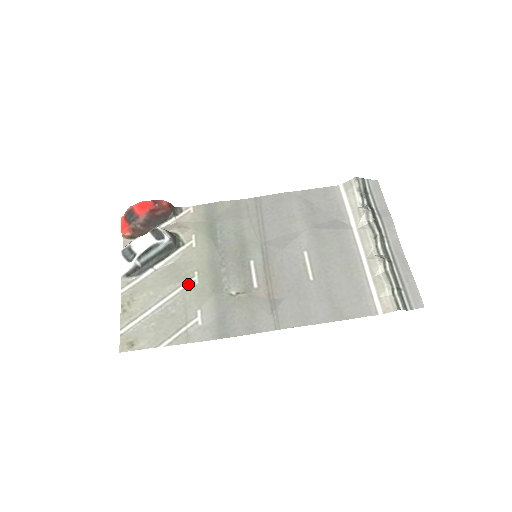
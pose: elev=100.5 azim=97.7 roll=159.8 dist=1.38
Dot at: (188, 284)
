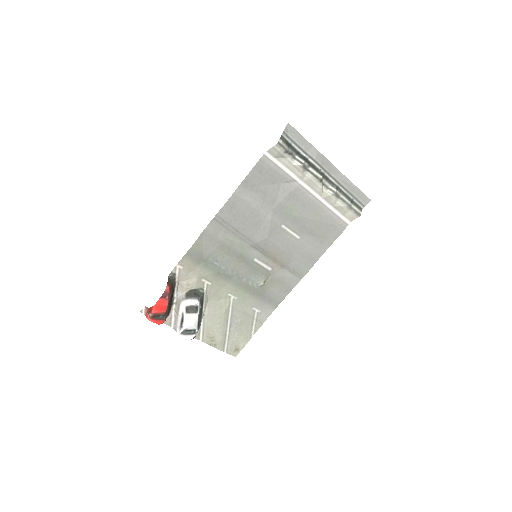
Dot at: (232, 303)
